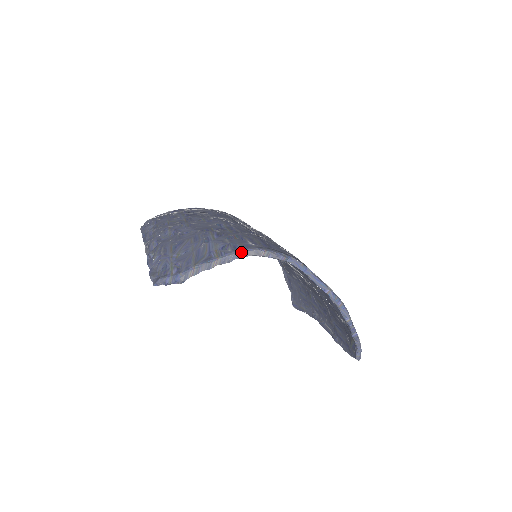
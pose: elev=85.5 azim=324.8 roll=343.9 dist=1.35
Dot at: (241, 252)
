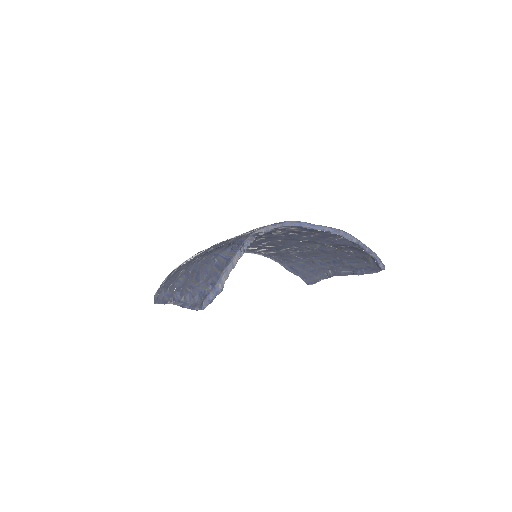
Dot at: (248, 240)
